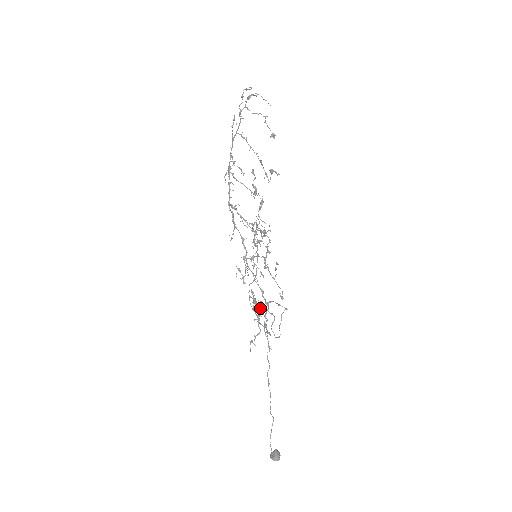
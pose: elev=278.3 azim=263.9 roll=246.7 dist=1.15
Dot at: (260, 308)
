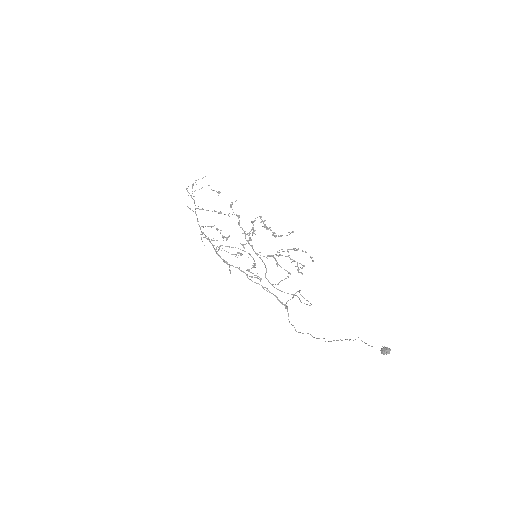
Dot at: occluded
